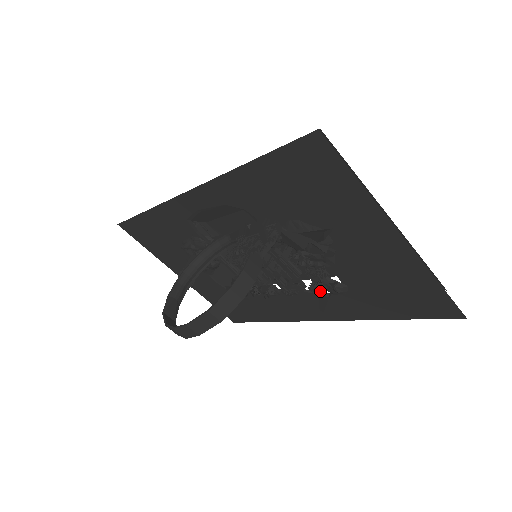
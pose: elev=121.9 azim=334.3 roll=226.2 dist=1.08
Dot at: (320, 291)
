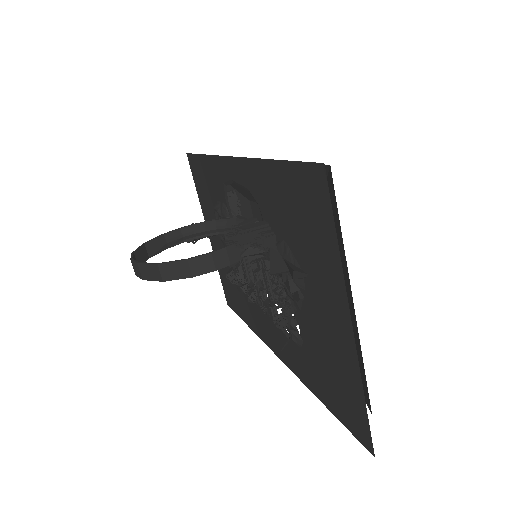
Dot at: (277, 326)
